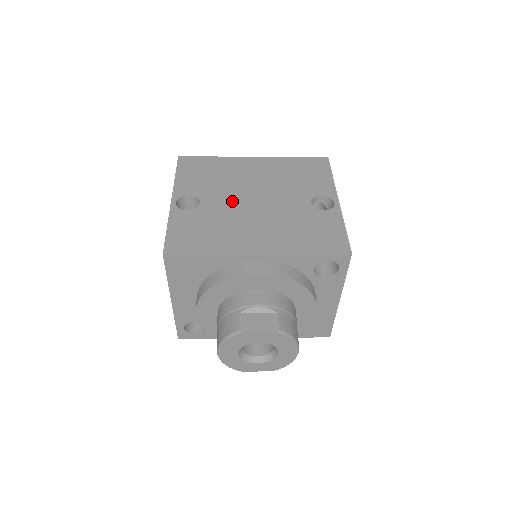
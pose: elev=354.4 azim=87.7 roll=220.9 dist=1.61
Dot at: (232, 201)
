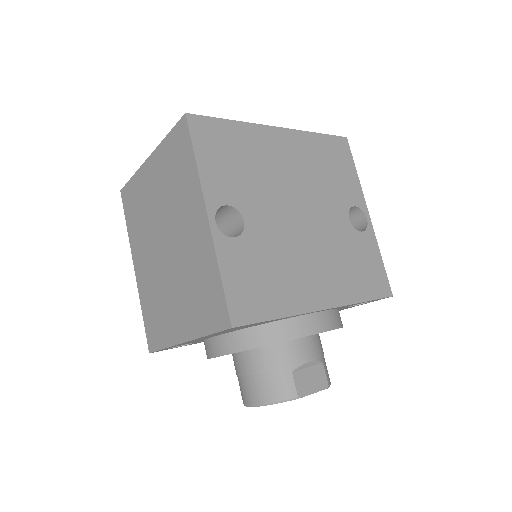
Dot at: (278, 218)
